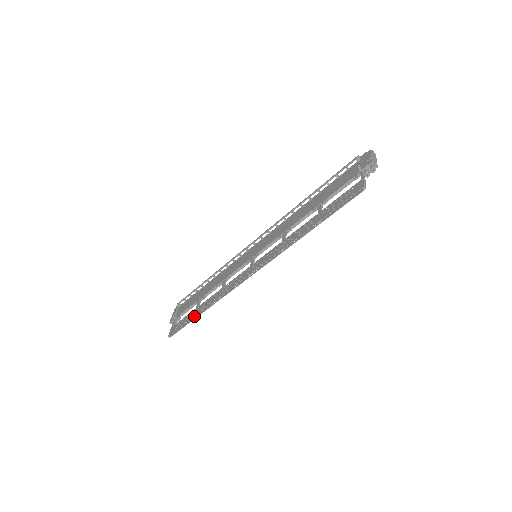
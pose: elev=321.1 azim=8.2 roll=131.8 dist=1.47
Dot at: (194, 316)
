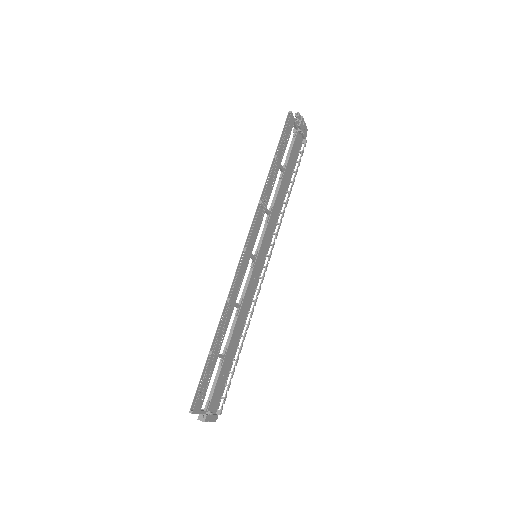
Dot at: (210, 349)
